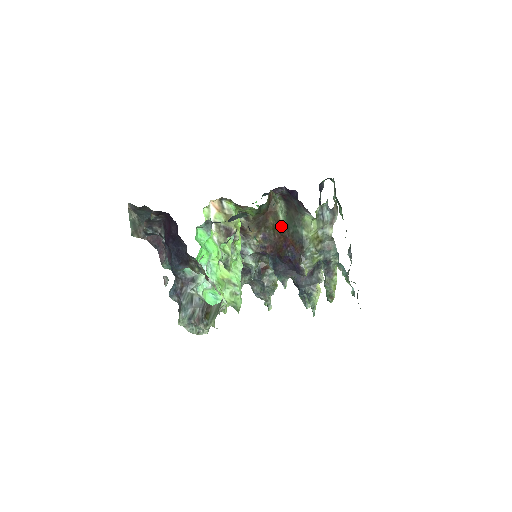
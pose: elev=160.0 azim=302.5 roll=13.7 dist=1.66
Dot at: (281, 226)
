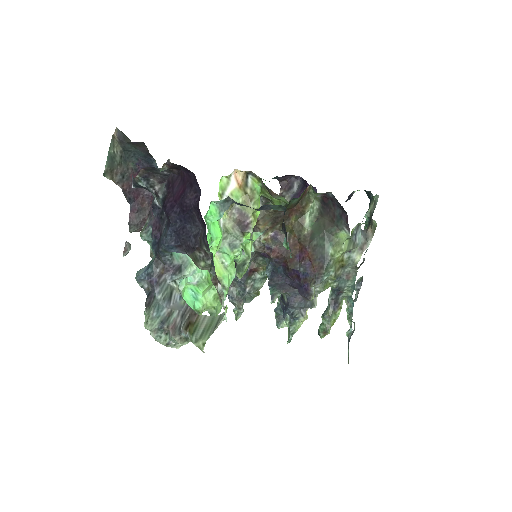
Dot at: (303, 231)
